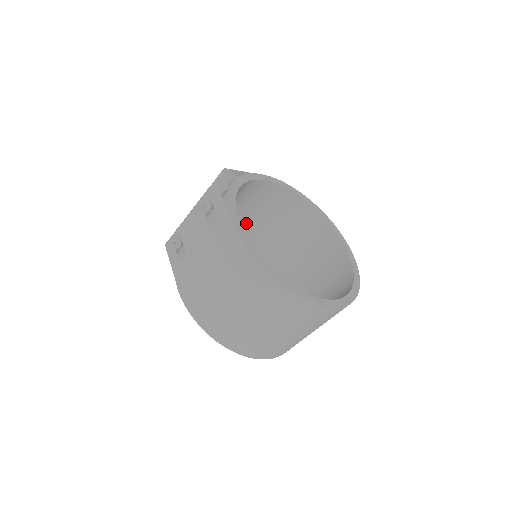
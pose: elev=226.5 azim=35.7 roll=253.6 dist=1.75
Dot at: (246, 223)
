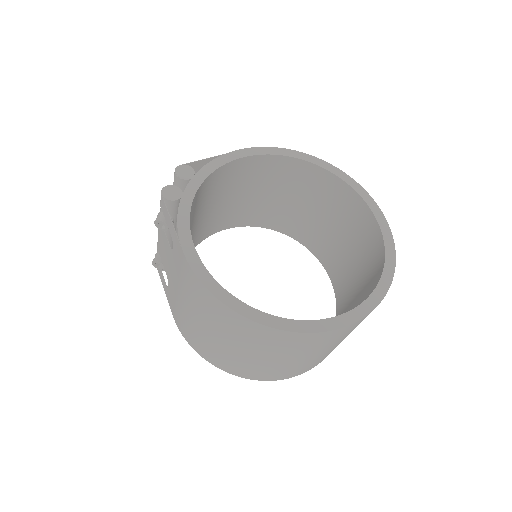
Dot at: (252, 205)
